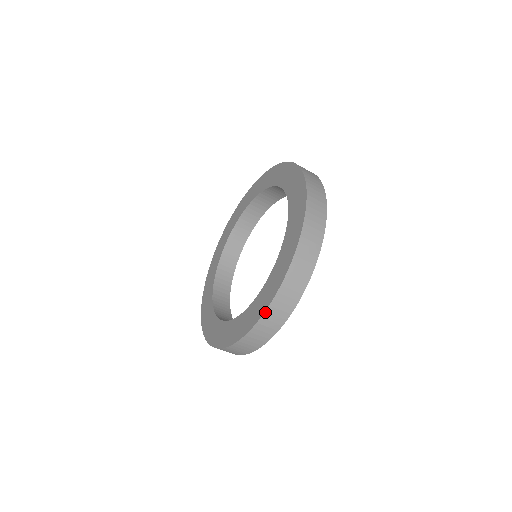
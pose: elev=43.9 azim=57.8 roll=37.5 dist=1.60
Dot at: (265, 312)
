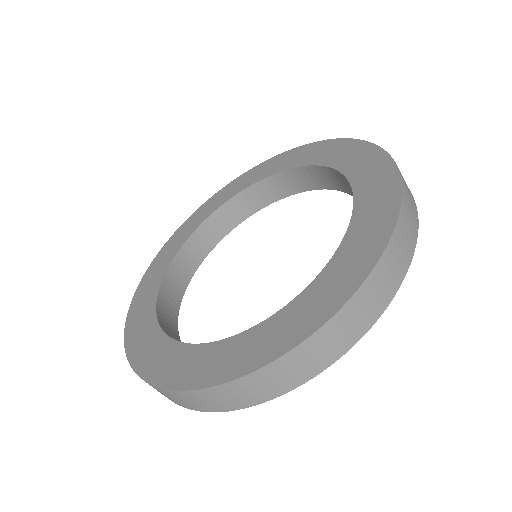
Dot at: (158, 387)
